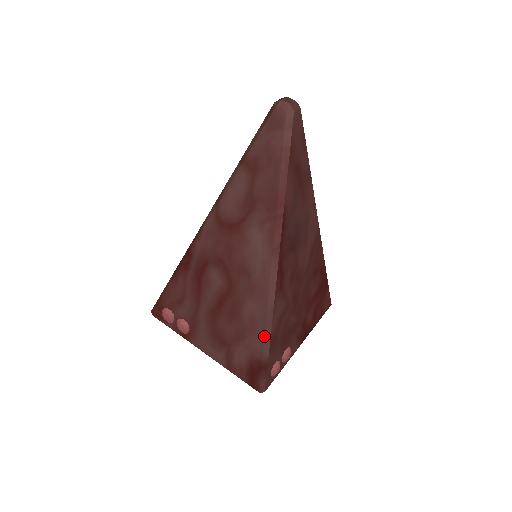
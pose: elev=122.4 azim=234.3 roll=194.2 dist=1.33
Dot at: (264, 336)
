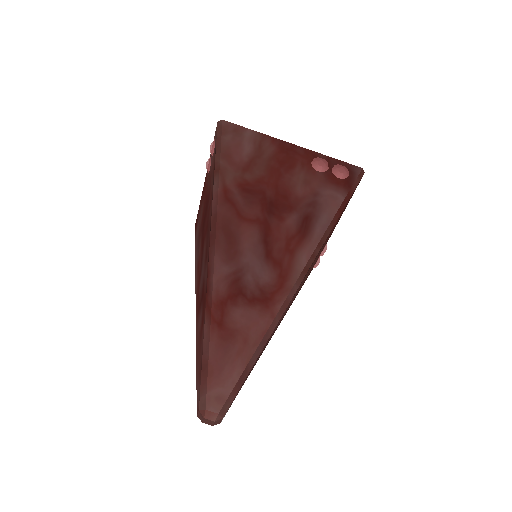
Dot at: occluded
